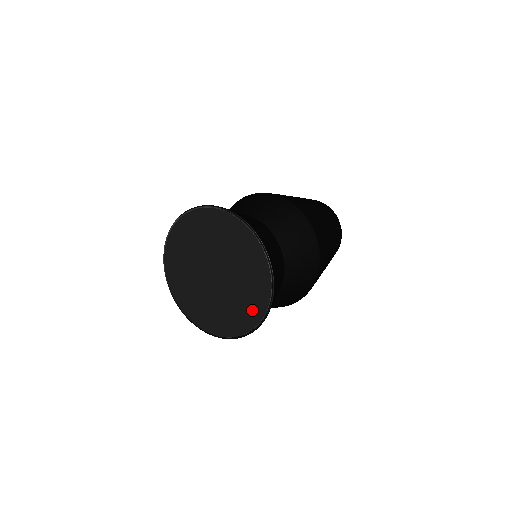
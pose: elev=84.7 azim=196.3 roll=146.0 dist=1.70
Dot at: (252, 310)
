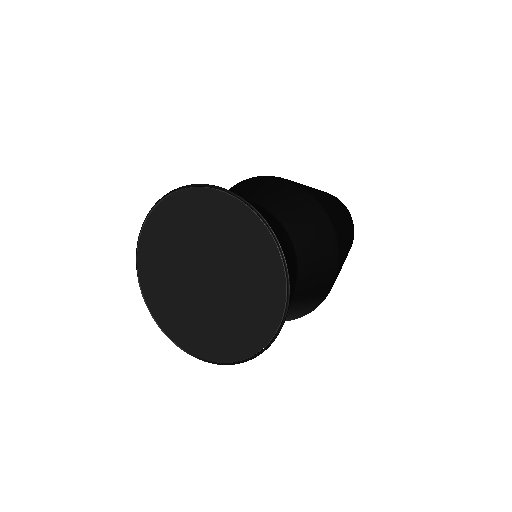
Dot at: (261, 255)
